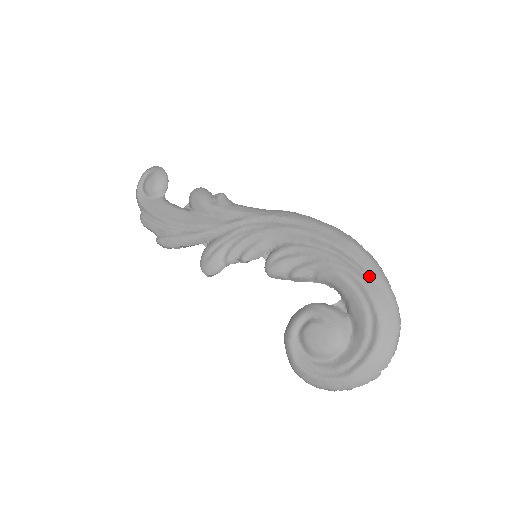
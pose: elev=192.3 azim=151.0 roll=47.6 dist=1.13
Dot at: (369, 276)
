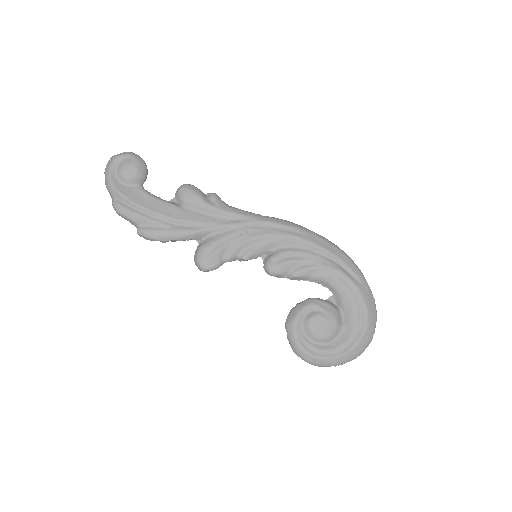
Dot at: (357, 278)
